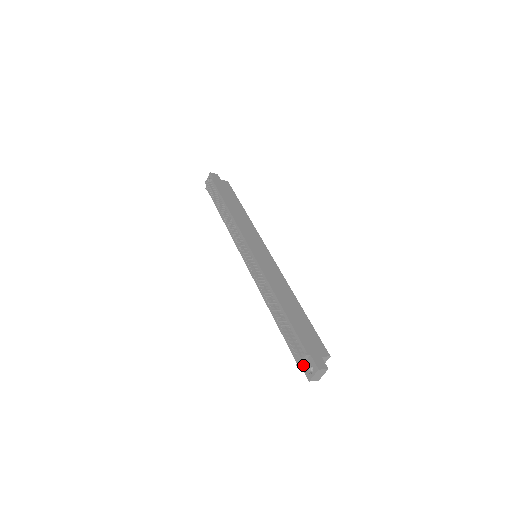
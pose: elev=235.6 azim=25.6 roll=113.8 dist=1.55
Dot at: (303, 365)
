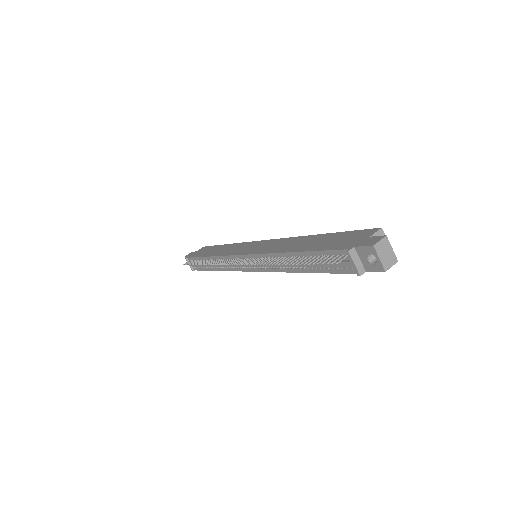
Dot at: (364, 267)
